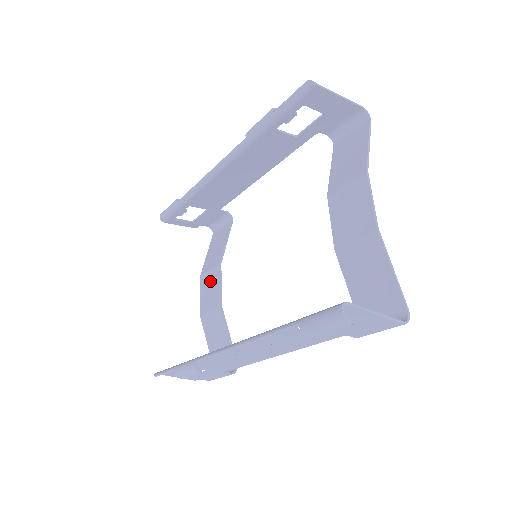
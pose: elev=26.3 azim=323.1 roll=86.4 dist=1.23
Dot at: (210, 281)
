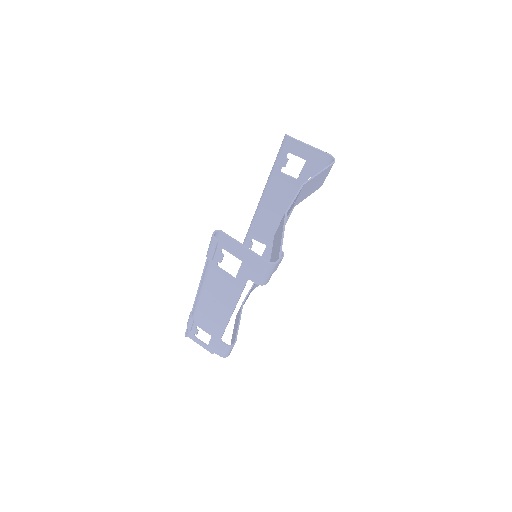
Dot at: occluded
